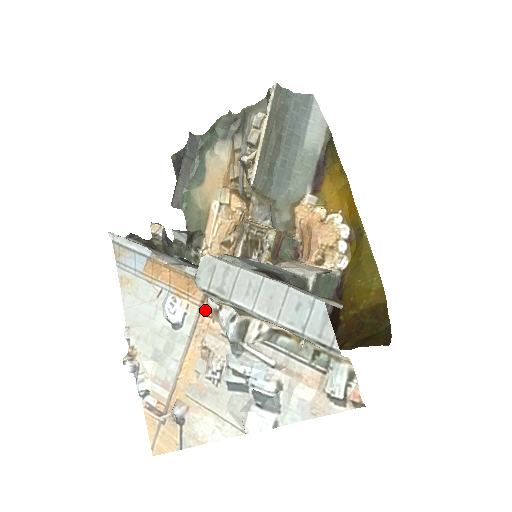
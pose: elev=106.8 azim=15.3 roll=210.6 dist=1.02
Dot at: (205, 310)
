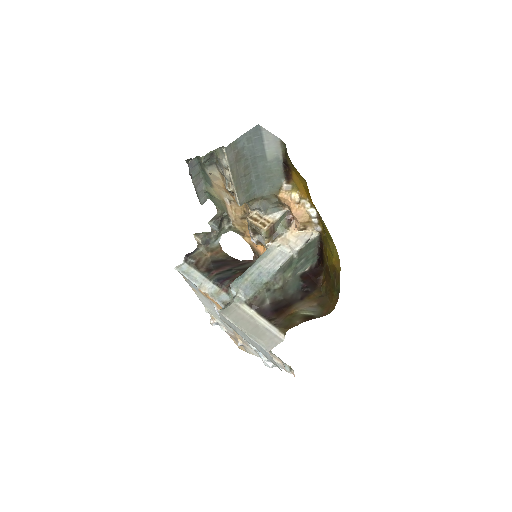
Dot at: occluded
